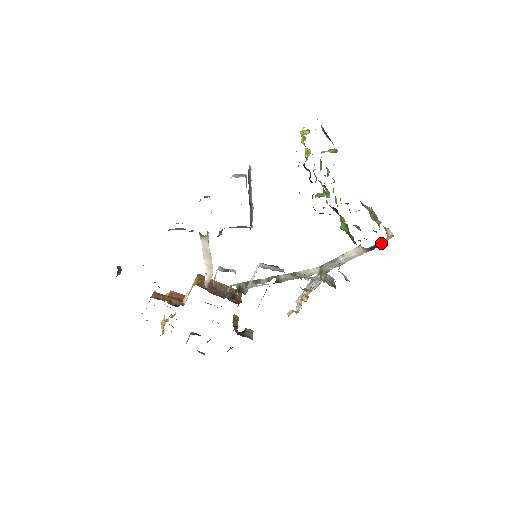
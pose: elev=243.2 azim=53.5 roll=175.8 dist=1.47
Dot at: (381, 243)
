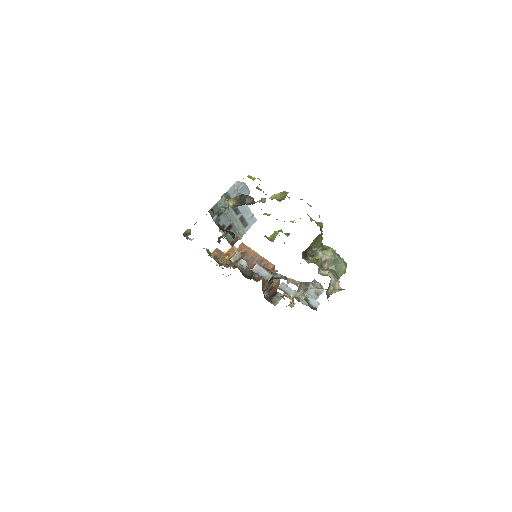
Dot at: occluded
